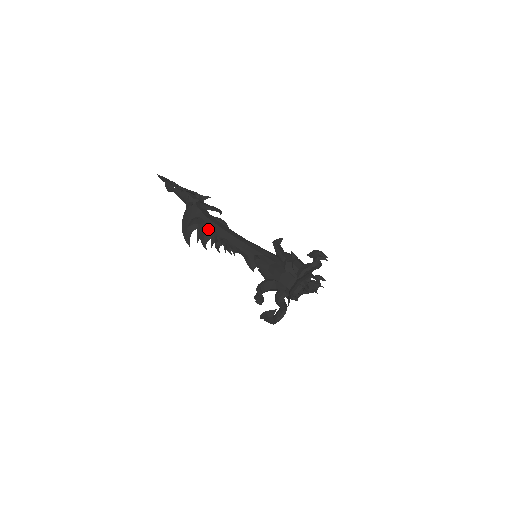
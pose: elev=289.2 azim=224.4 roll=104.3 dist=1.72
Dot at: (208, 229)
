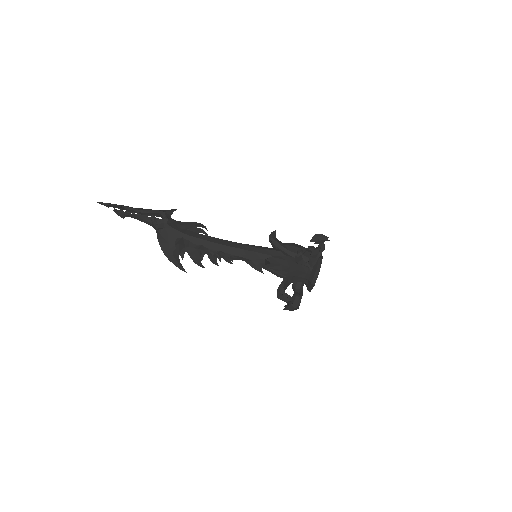
Dot at: (198, 248)
